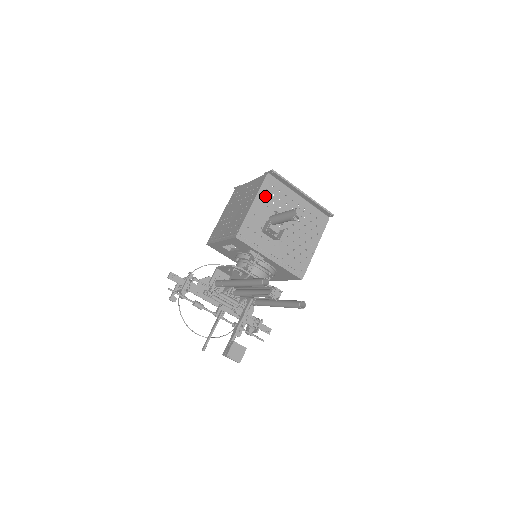
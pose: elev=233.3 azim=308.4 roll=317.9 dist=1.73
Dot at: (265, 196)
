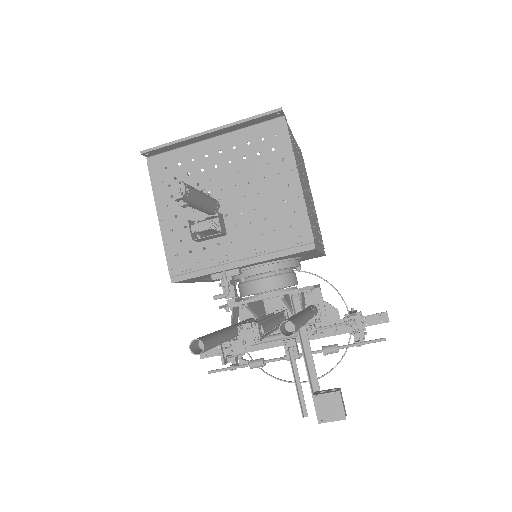
Dot at: occluded
